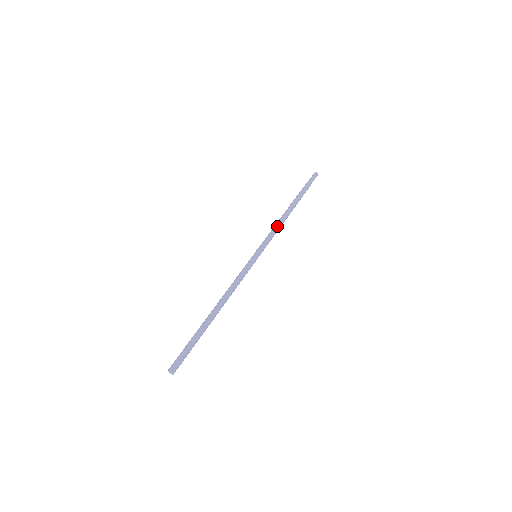
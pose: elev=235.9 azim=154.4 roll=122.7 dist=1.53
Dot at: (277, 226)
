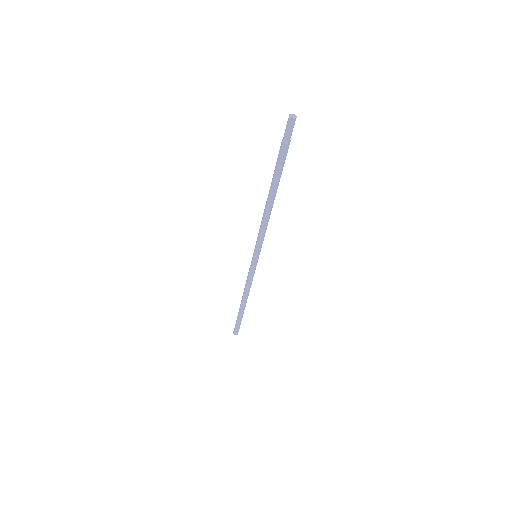
Dot at: (262, 224)
